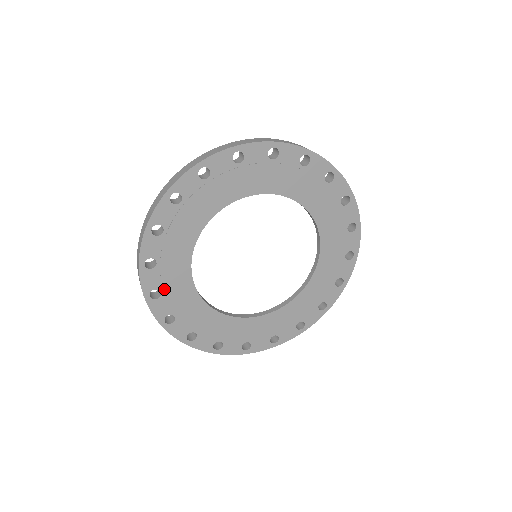
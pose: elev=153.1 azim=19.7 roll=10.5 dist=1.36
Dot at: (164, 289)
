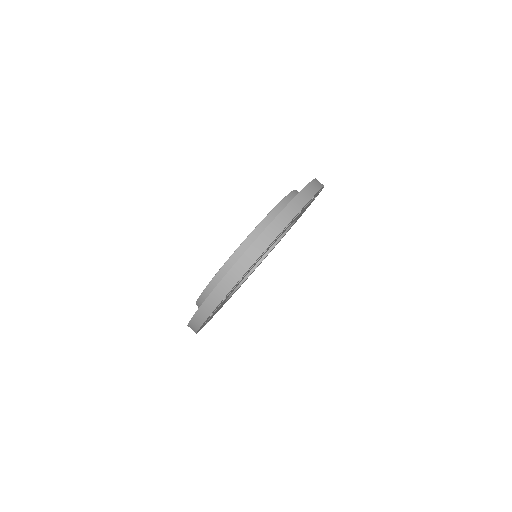
Dot at: occluded
